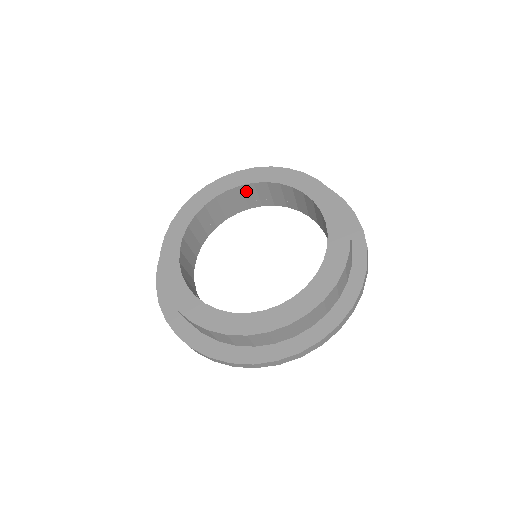
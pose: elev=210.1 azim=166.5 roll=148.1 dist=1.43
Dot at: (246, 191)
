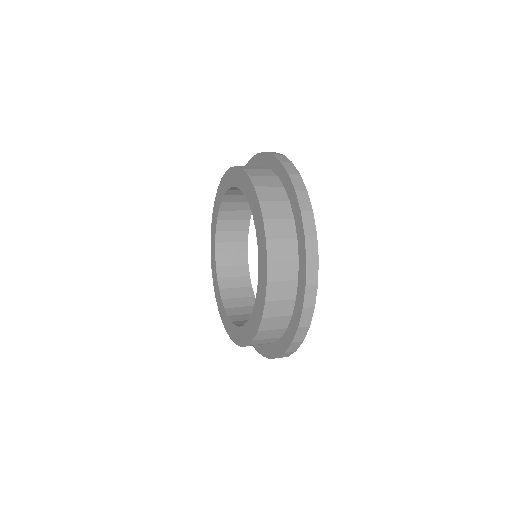
Dot at: occluded
